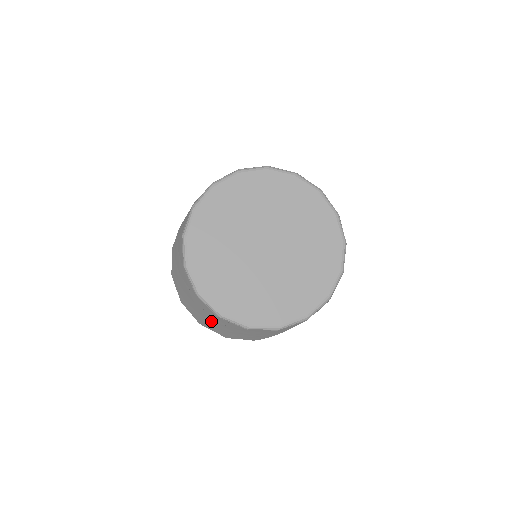
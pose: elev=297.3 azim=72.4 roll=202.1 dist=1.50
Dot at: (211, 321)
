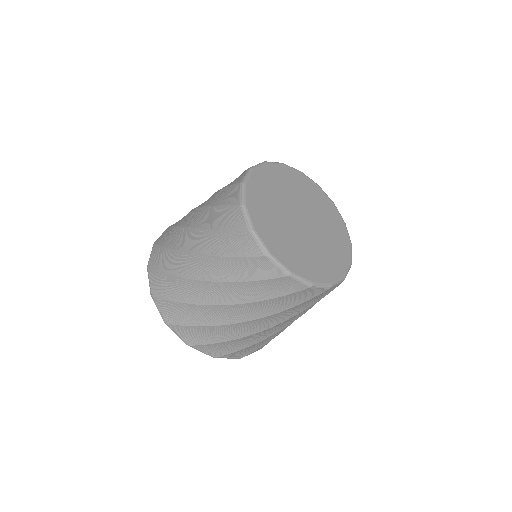
Dot at: (240, 312)
